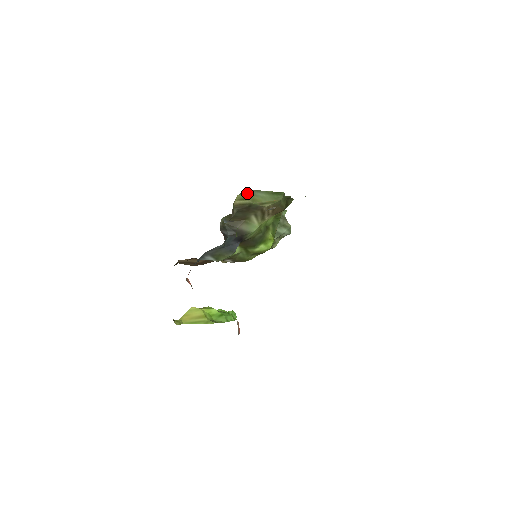
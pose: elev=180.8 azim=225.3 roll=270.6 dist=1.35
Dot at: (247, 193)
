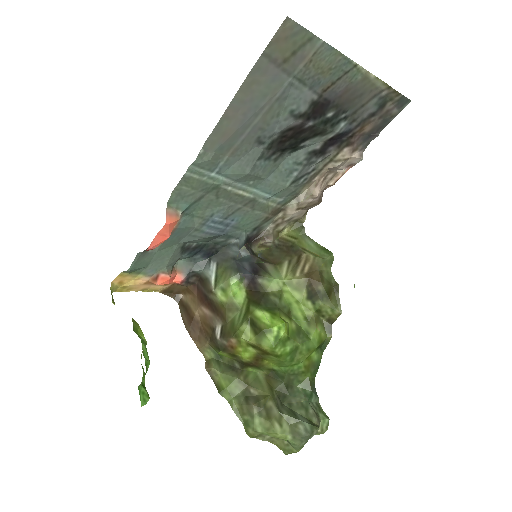
Dot at: (299, 234)
